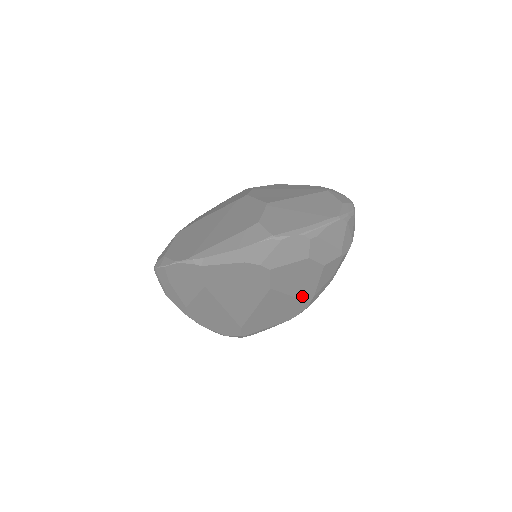
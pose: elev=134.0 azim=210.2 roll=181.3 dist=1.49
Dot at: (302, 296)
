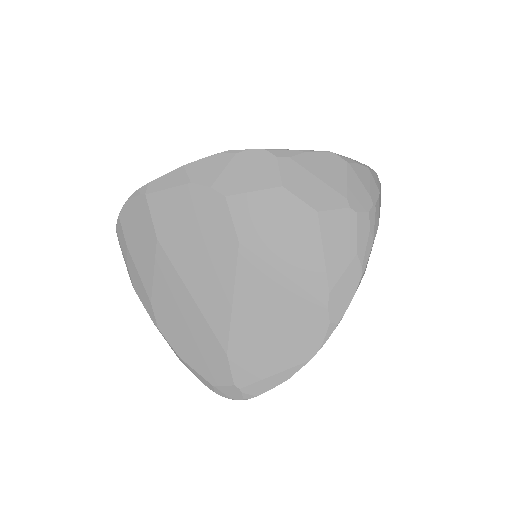
Dot at: (305, 283)
